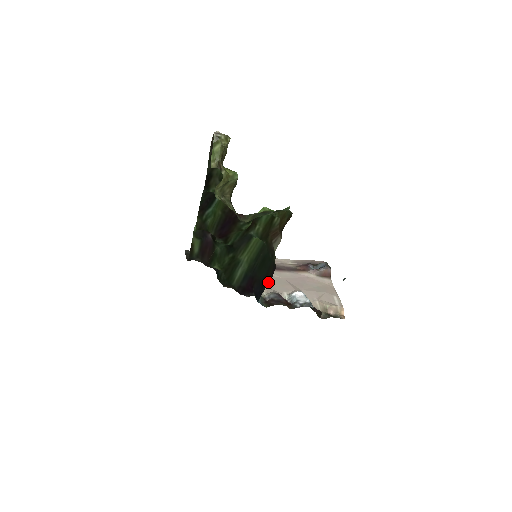
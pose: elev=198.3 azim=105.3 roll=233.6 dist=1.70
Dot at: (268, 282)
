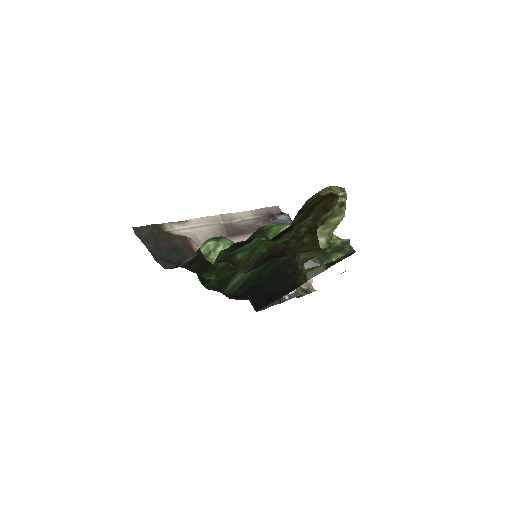
Dot at: (279, 297)
